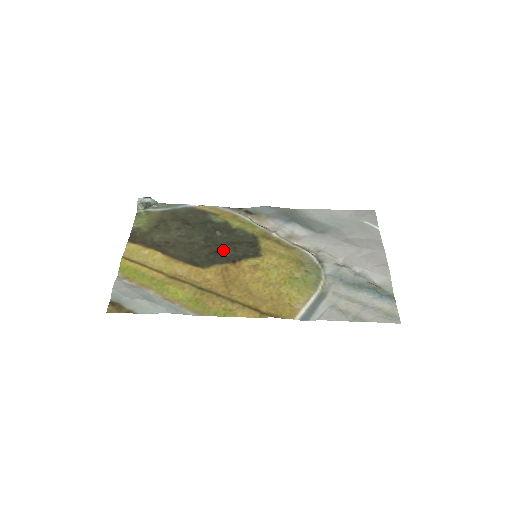
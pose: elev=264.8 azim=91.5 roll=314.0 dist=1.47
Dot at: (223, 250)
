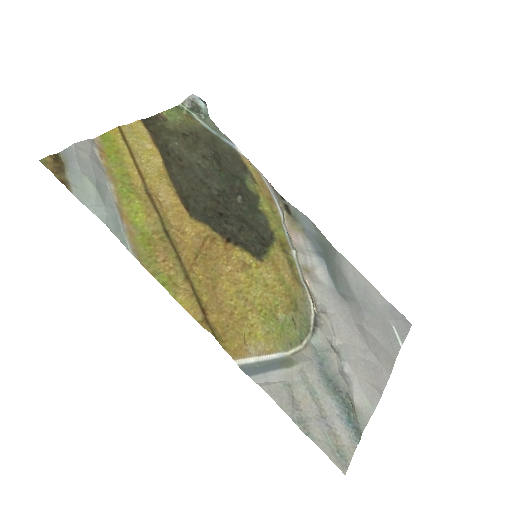
Dot at: (228, 219)
